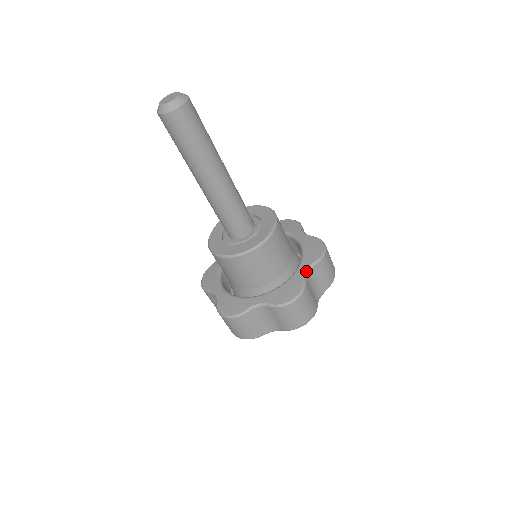
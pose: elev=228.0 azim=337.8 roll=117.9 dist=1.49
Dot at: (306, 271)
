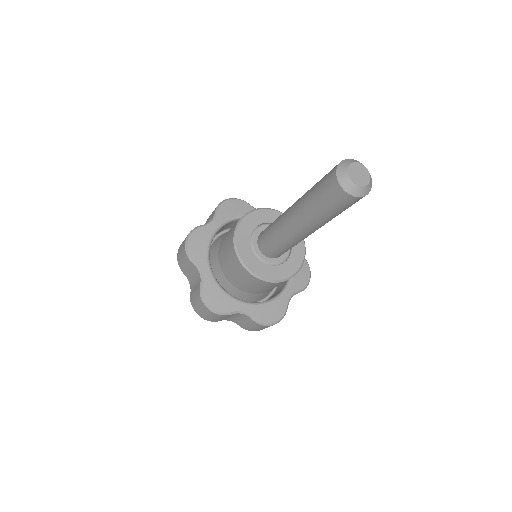
Dot at: (291, 297)
